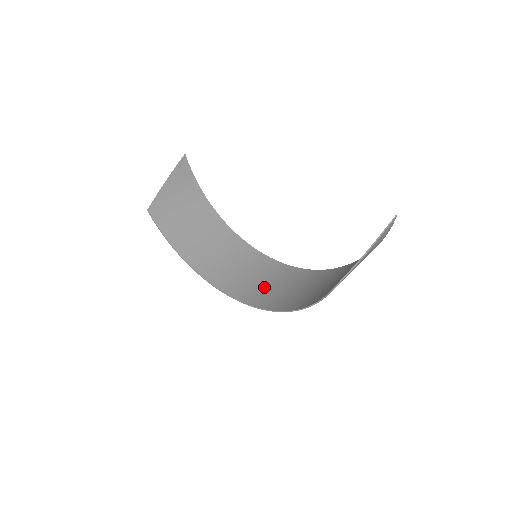
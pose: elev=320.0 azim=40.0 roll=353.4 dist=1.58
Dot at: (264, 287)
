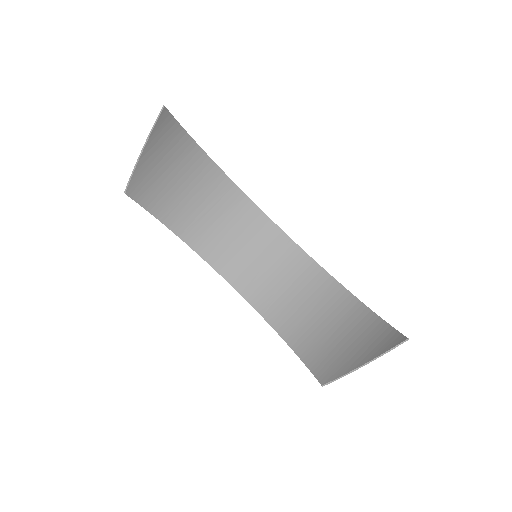
Dot at: (262, 274)
